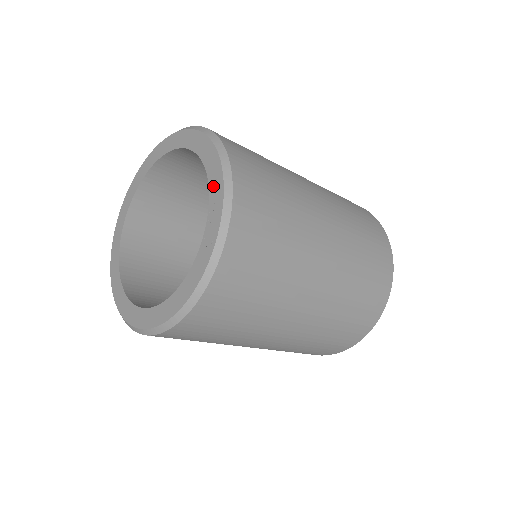
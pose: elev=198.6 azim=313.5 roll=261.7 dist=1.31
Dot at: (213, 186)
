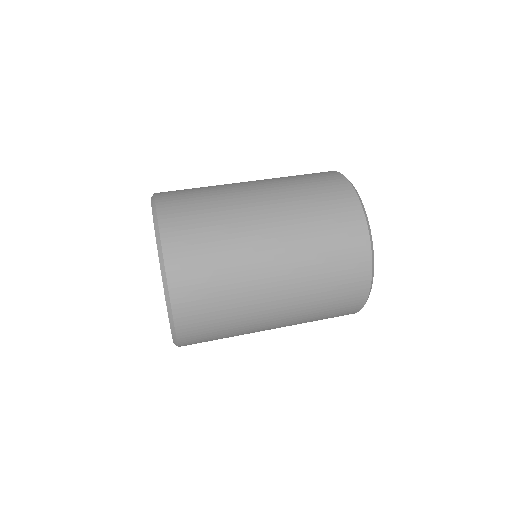
Dot at: occluded
